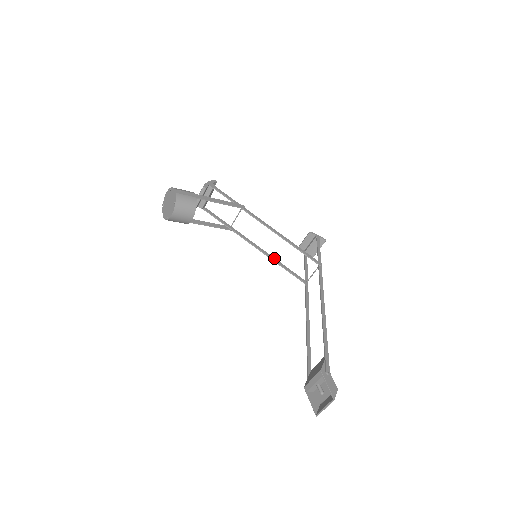
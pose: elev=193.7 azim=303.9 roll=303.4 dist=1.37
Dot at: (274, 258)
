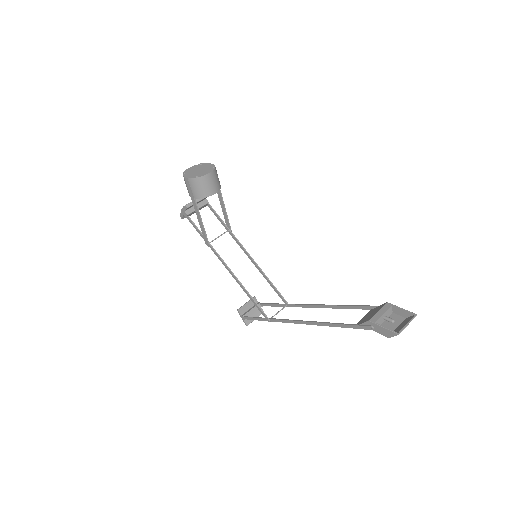
Dot at: (243, 287)
